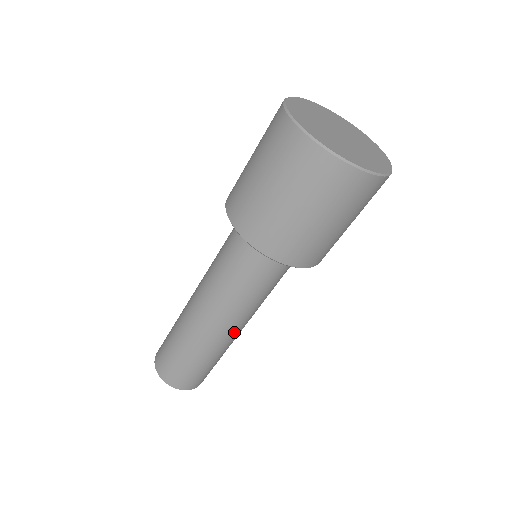
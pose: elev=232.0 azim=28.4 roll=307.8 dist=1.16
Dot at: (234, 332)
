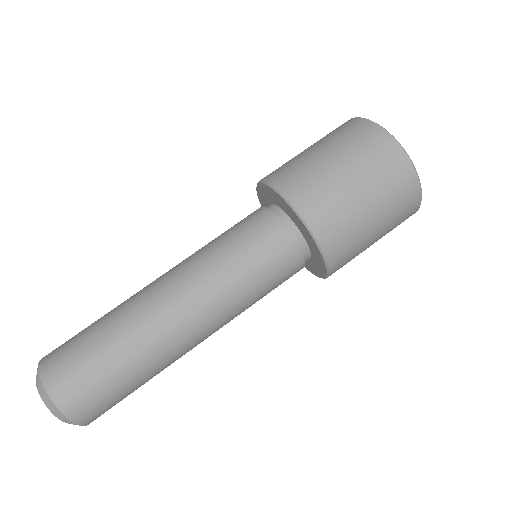
Dot at: (199, 340)
